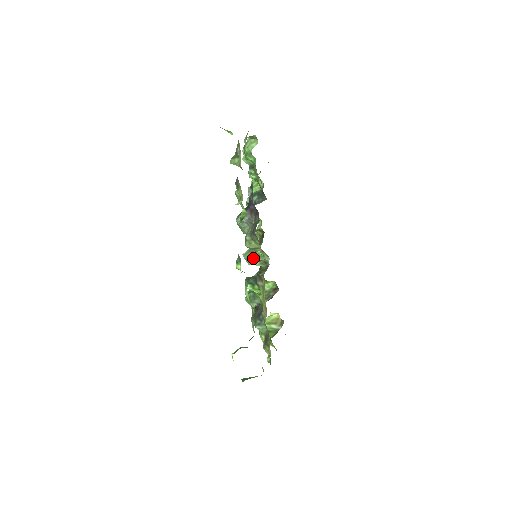
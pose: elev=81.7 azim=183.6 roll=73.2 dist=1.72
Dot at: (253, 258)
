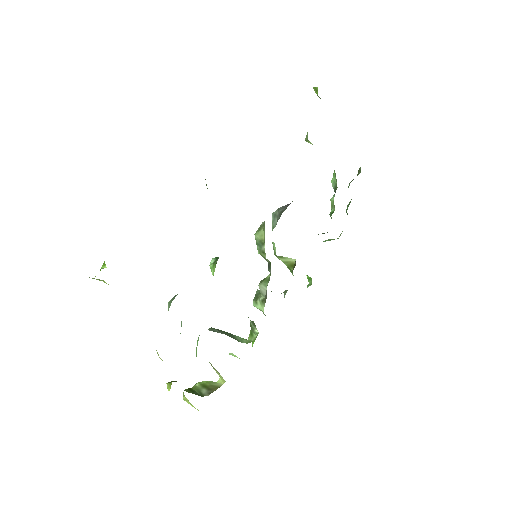
Dot at: occluded
